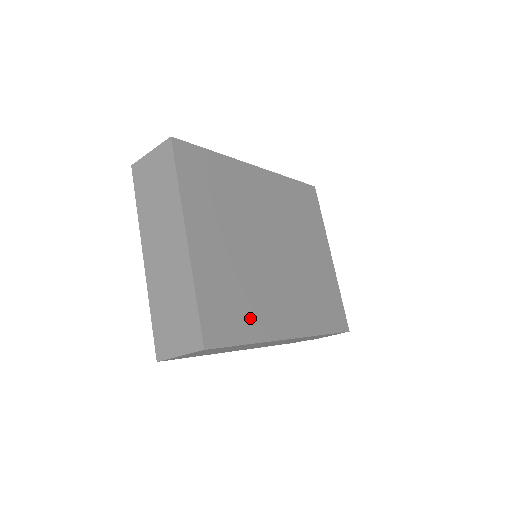
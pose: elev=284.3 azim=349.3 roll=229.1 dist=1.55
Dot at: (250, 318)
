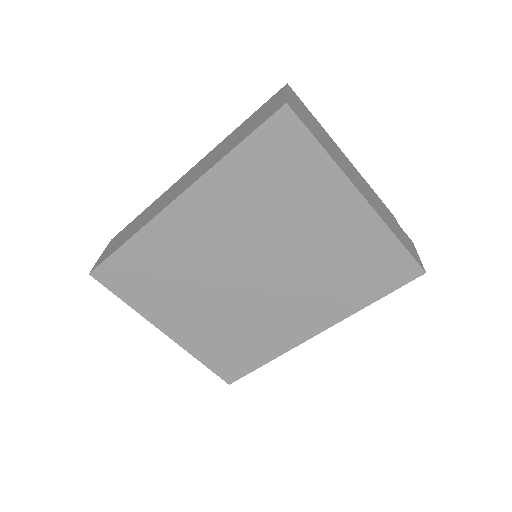
Dot at: (257, 347)
